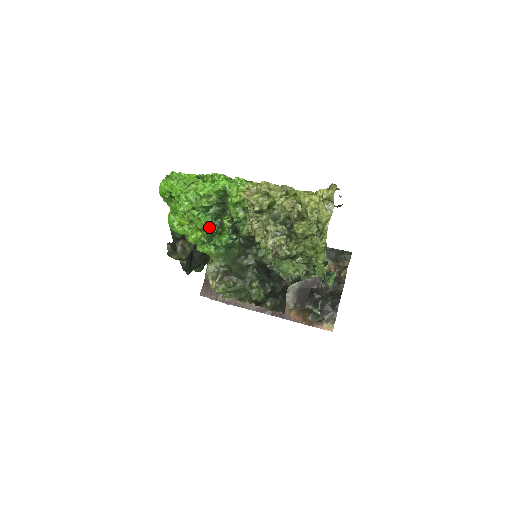
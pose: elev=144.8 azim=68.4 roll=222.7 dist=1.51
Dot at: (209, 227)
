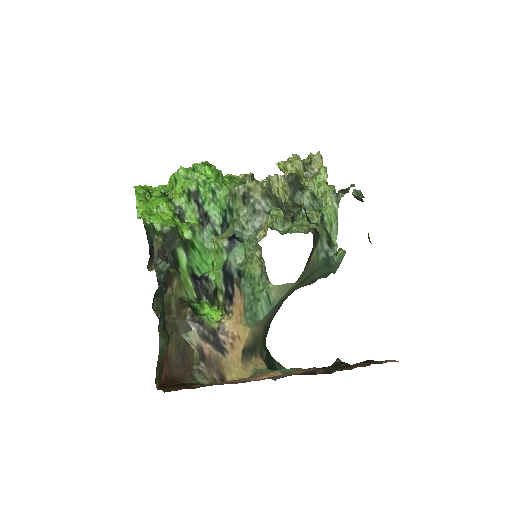
Dot at: occluded
